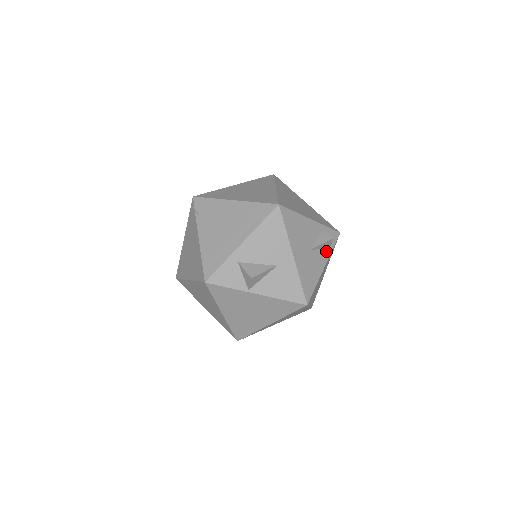
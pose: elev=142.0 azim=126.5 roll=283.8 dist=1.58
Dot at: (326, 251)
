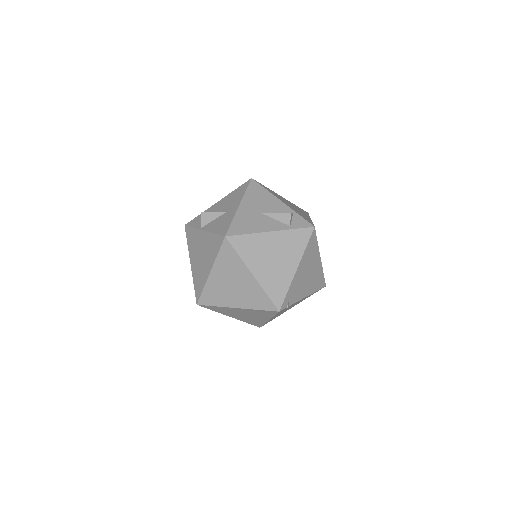
Dot at: (283, 225)
